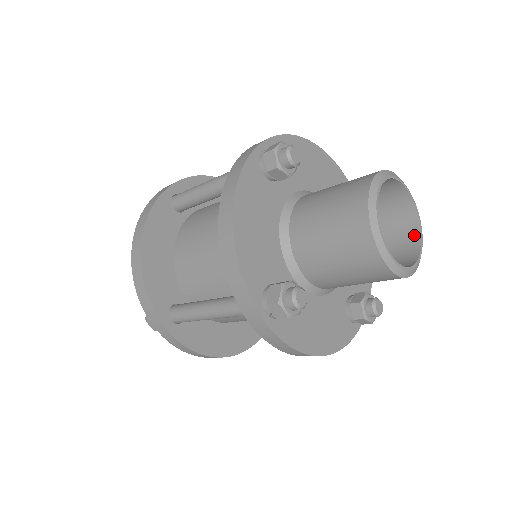
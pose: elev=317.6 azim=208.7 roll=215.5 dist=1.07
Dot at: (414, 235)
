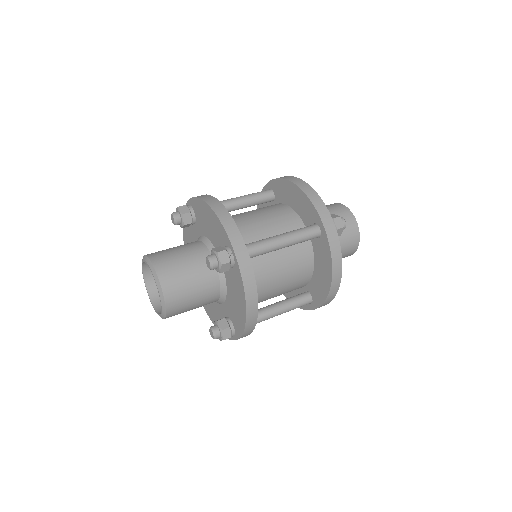
Dot at: occluded
